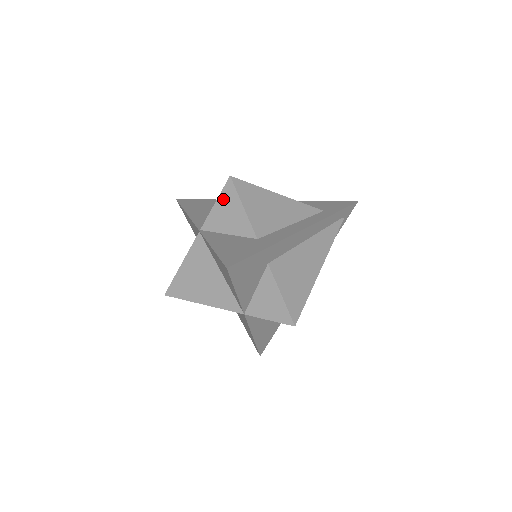
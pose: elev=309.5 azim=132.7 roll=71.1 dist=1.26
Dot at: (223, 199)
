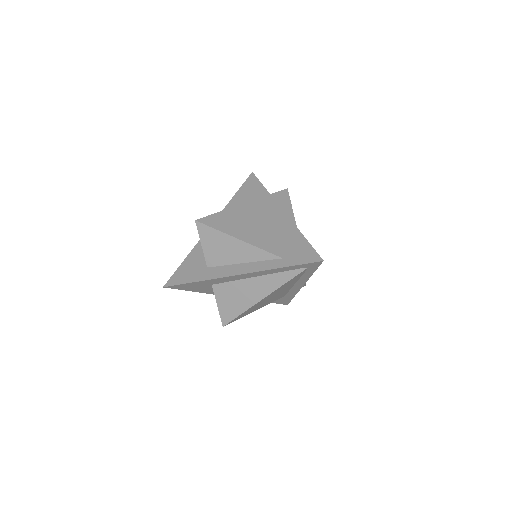
Dot at: occluded
